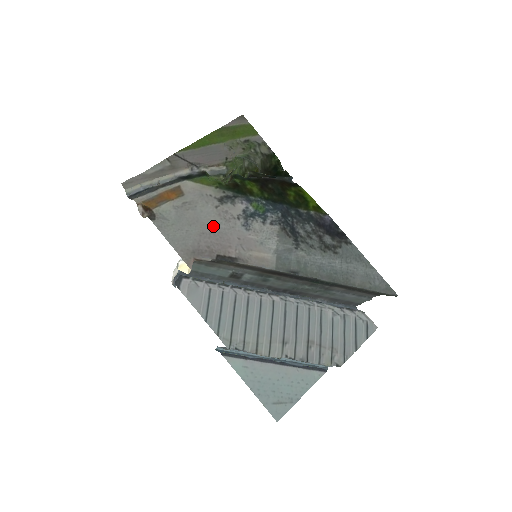
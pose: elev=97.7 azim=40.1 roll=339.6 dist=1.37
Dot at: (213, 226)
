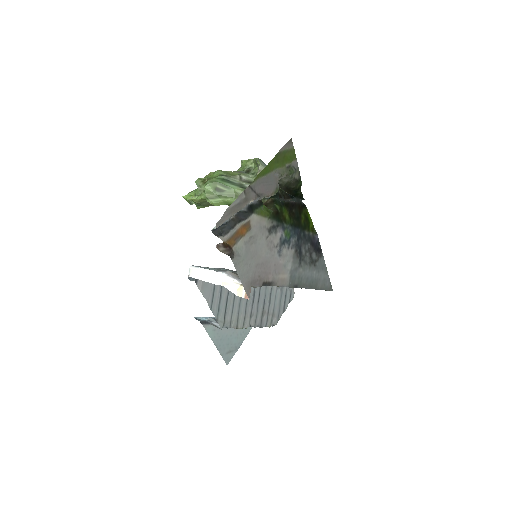
Dot at: (264, 257)
